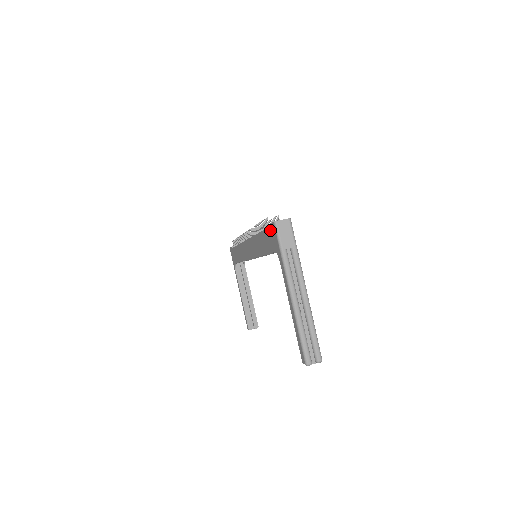
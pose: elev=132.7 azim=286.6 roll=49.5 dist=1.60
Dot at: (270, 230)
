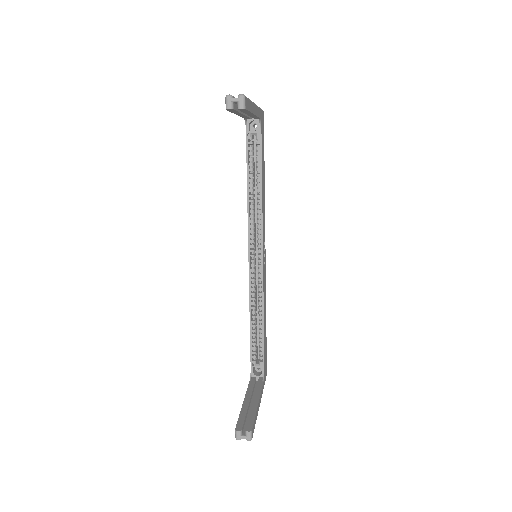
Dot at: occluded
